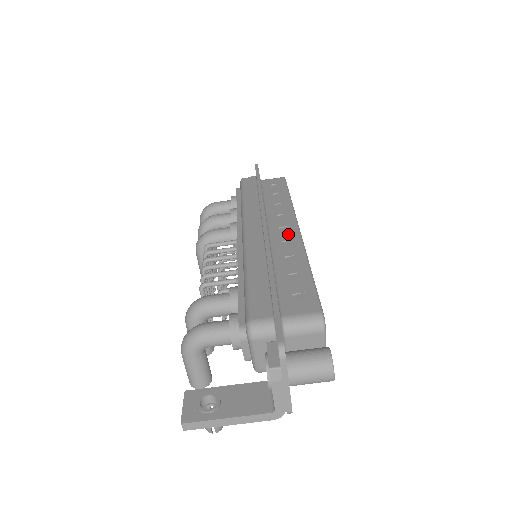
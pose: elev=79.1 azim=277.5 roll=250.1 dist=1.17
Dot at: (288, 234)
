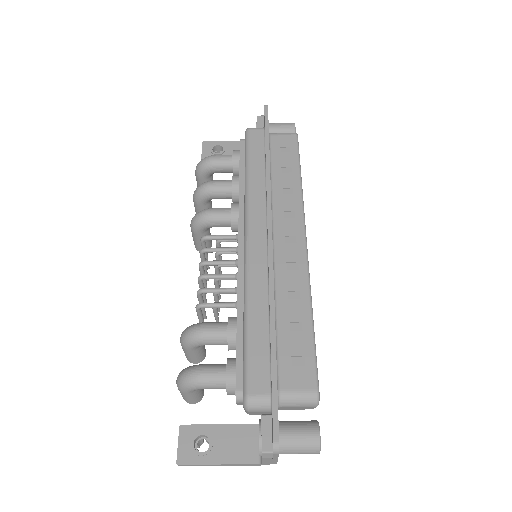
Dot at: (294, 251)
